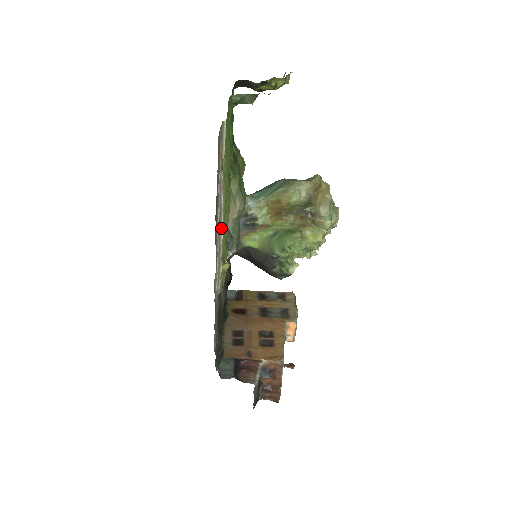
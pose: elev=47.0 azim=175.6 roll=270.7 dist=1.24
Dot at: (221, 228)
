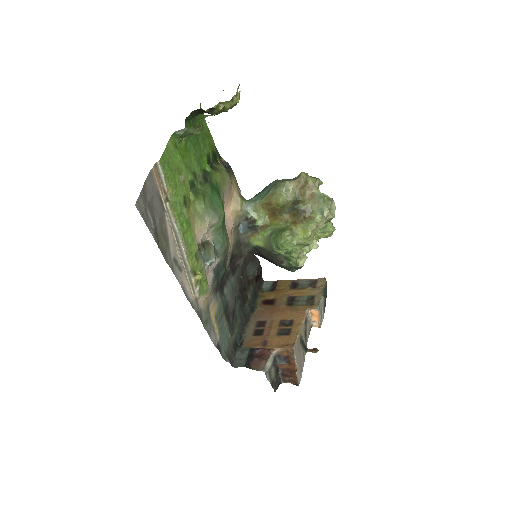
Dot at: (181, 248)
